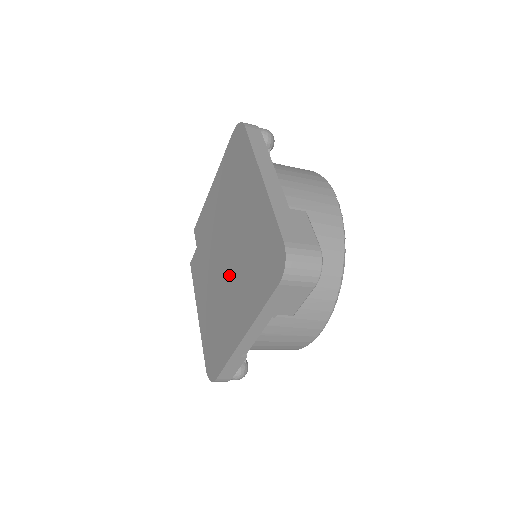
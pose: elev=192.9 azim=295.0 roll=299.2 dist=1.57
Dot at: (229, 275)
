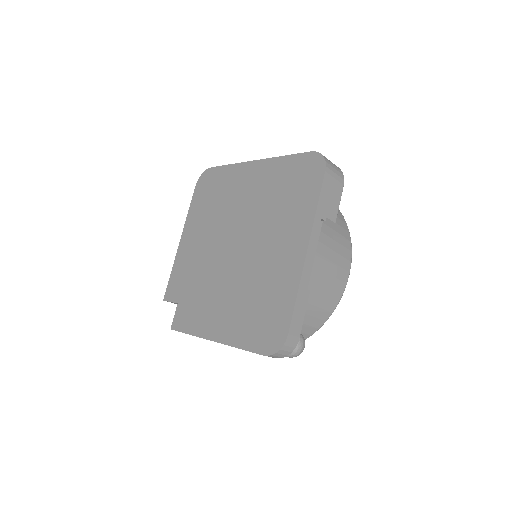
Dot at: (252, 247)
